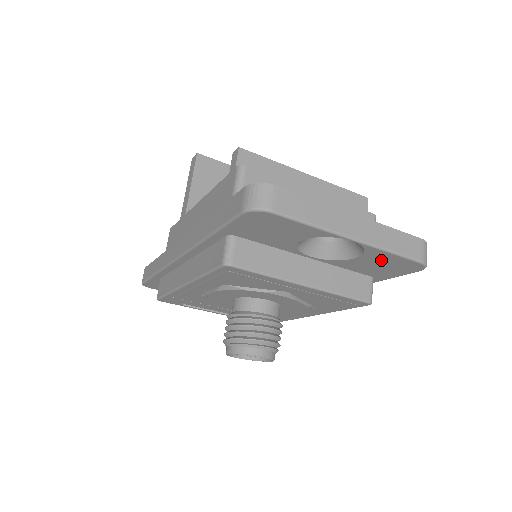
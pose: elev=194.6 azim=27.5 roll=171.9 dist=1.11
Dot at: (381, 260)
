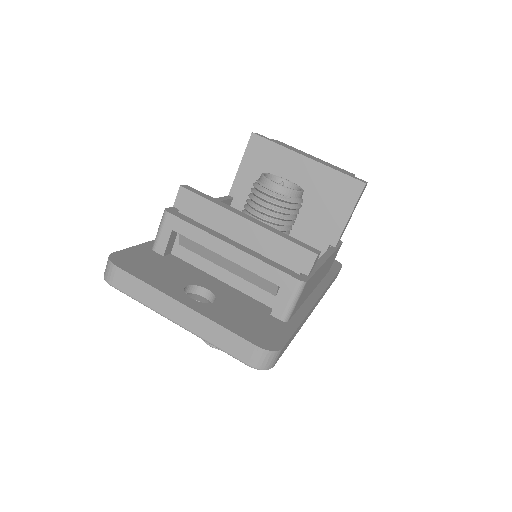
Dot at: occluded
